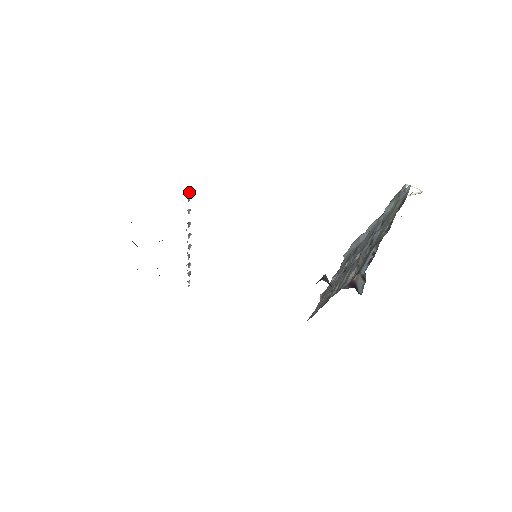
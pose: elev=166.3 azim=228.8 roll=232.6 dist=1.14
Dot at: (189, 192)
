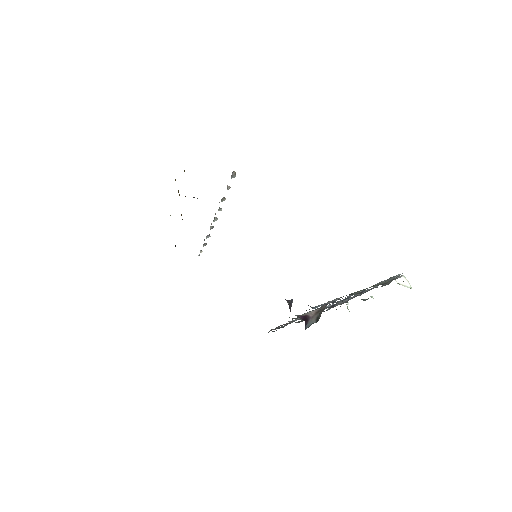
Dot at: occluded
